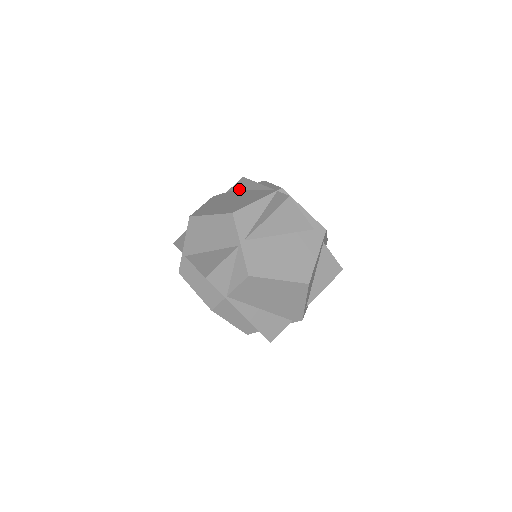
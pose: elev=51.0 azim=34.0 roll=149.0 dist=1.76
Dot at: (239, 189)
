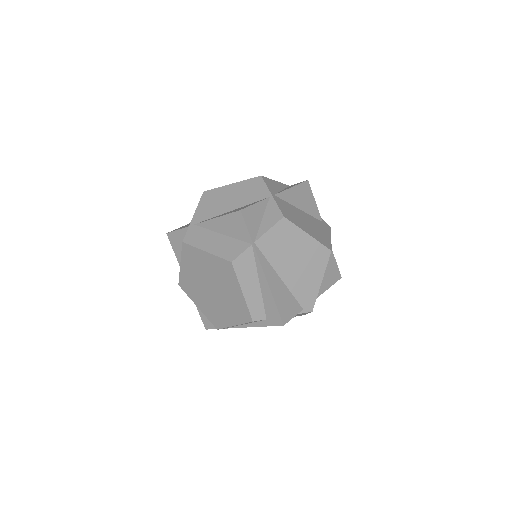
Dot at: occluded
